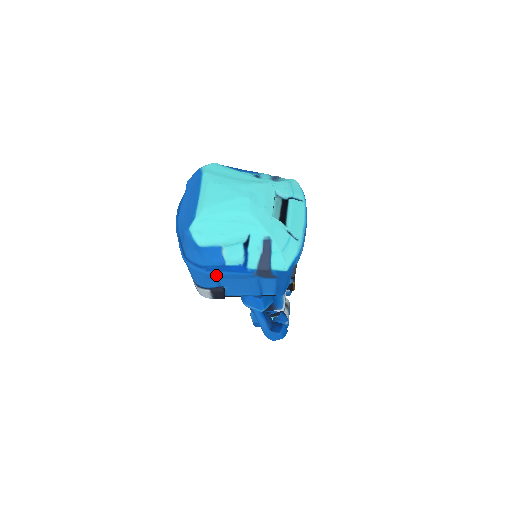
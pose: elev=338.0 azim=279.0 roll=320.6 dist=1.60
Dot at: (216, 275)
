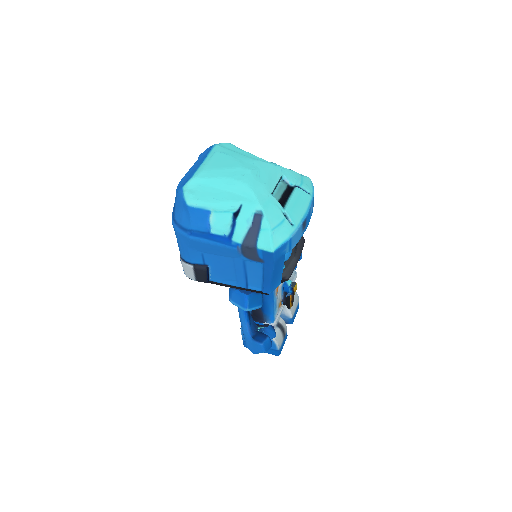
Dot at: (199, 243)
